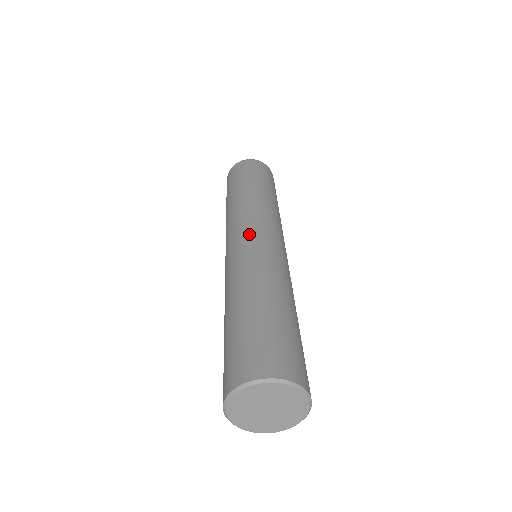
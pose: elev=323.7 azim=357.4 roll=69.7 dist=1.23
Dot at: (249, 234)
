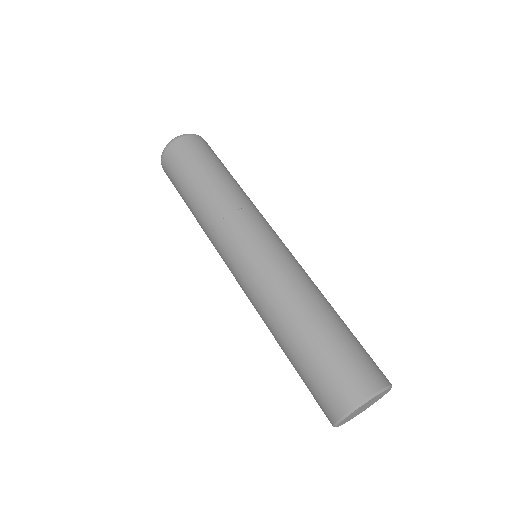
Dot at: (253, 246)
